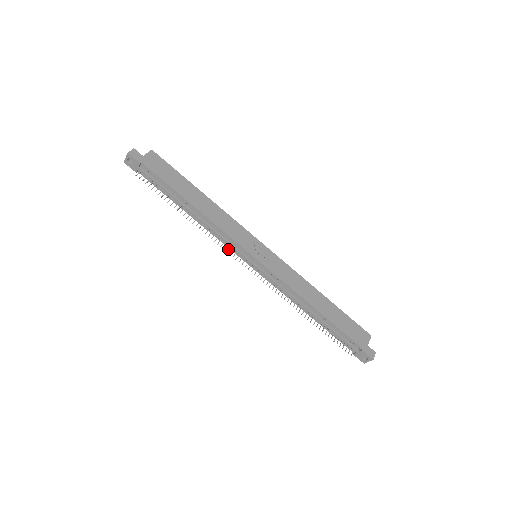
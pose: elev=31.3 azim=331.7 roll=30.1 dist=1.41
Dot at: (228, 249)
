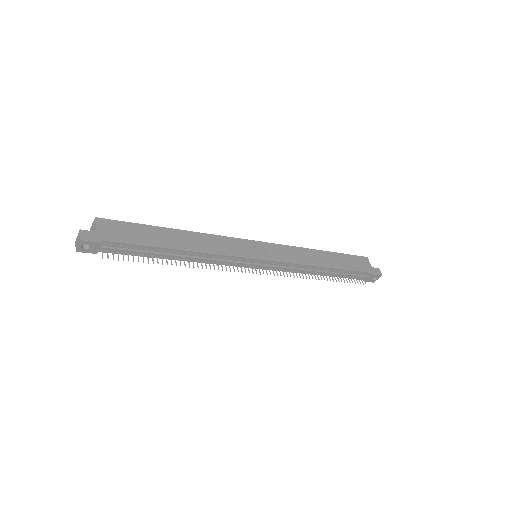
Dot at: (233, 268)
